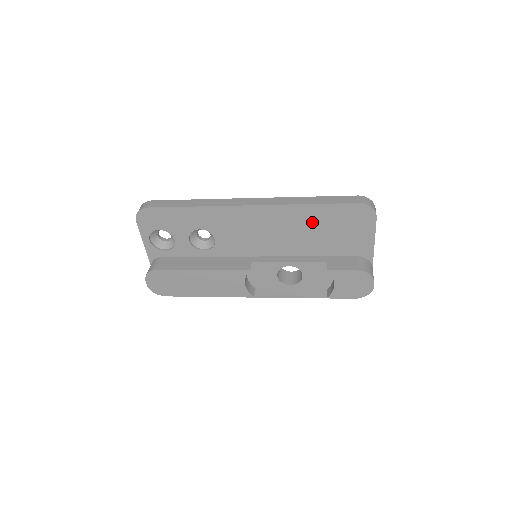
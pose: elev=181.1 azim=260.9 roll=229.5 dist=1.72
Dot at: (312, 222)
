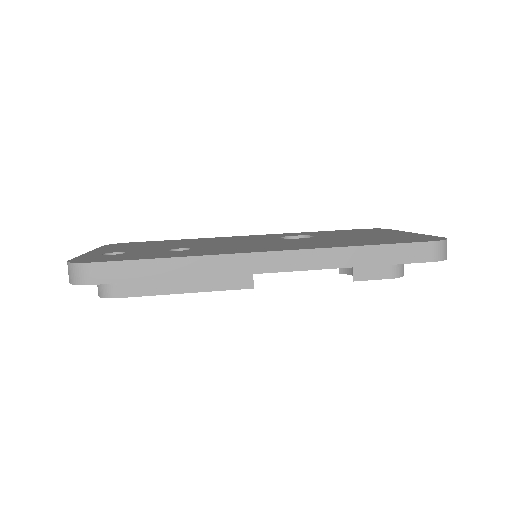
Dot at: occluded
